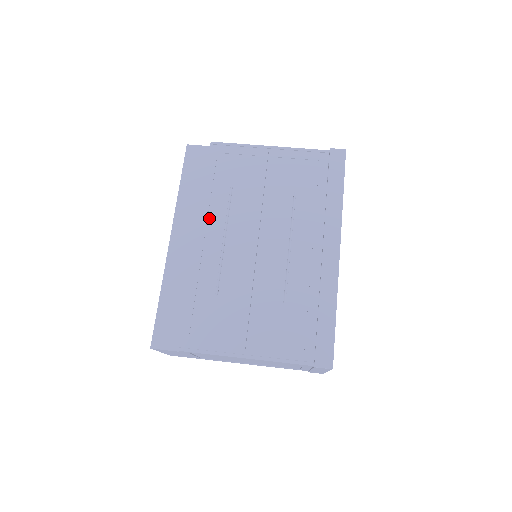
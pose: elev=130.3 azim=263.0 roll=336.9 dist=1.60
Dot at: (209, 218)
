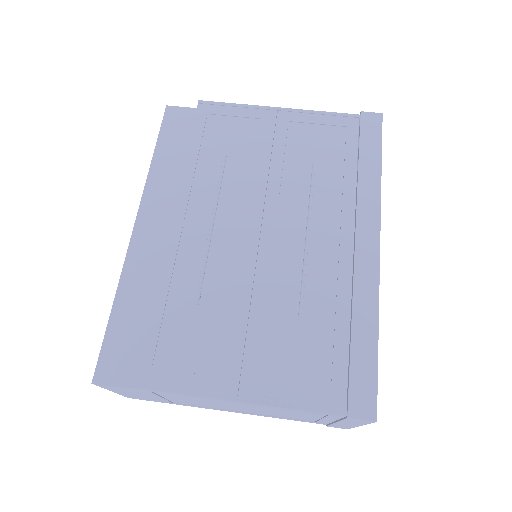
Dot at: (192, 196)
